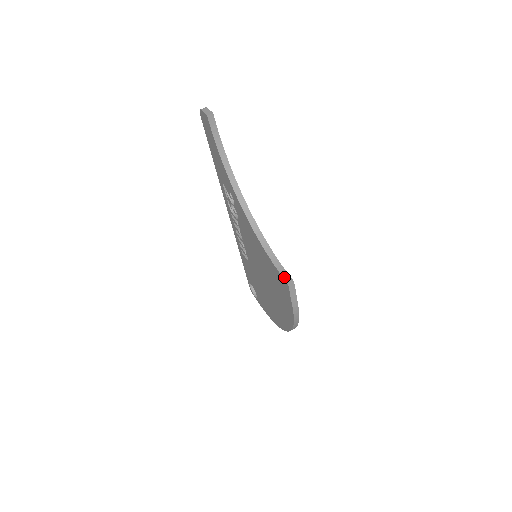
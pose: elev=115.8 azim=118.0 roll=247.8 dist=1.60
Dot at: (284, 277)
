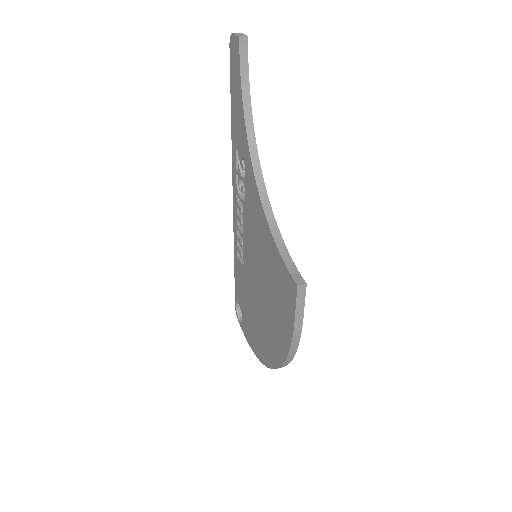
Dot at: (293, 275)
